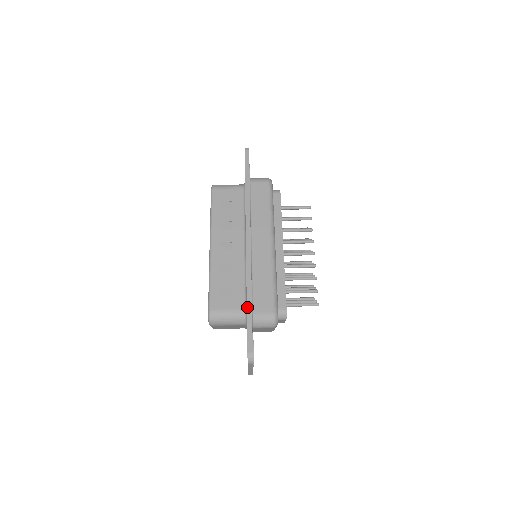
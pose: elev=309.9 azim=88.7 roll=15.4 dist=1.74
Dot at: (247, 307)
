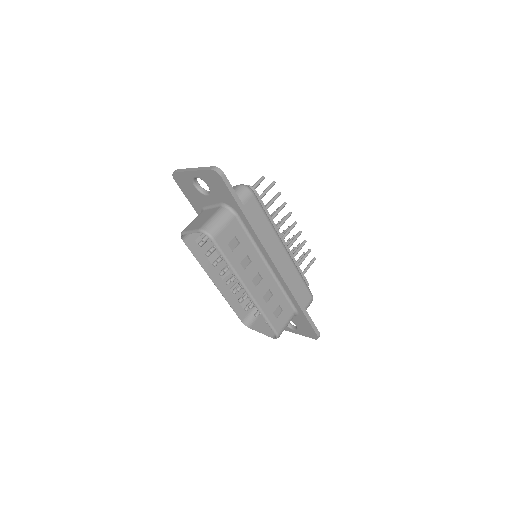
Dot at: (303, 312)
